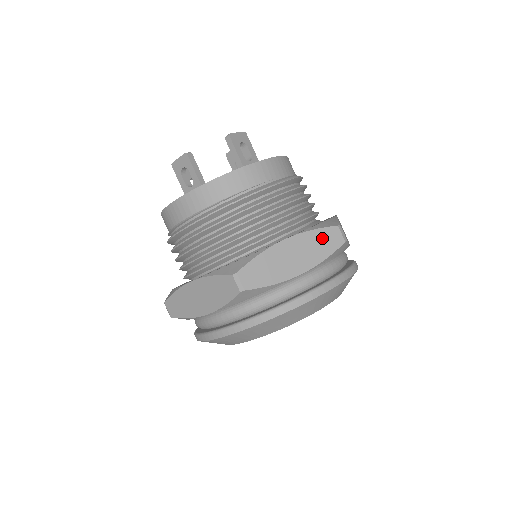
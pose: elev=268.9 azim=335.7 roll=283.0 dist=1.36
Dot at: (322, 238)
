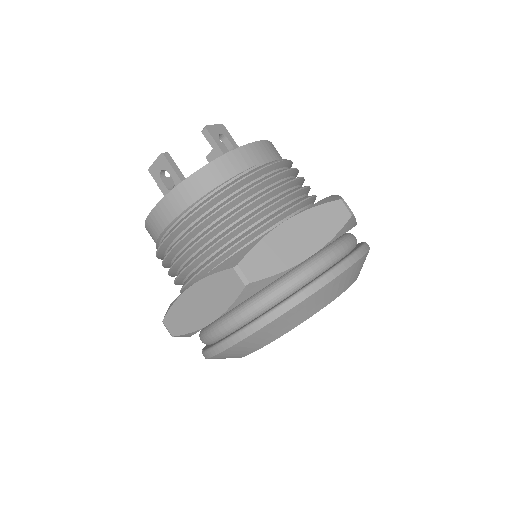
Dot at: (326, 214)
